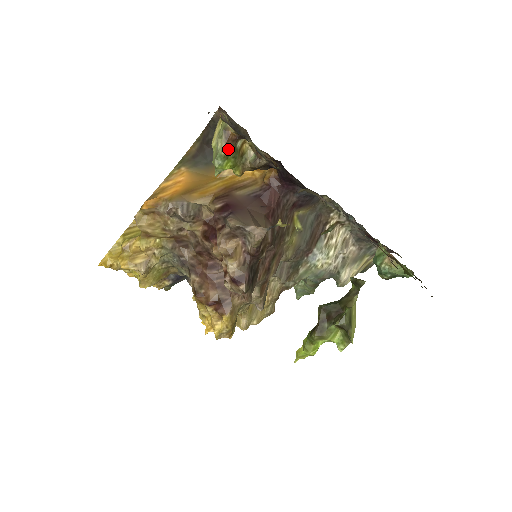
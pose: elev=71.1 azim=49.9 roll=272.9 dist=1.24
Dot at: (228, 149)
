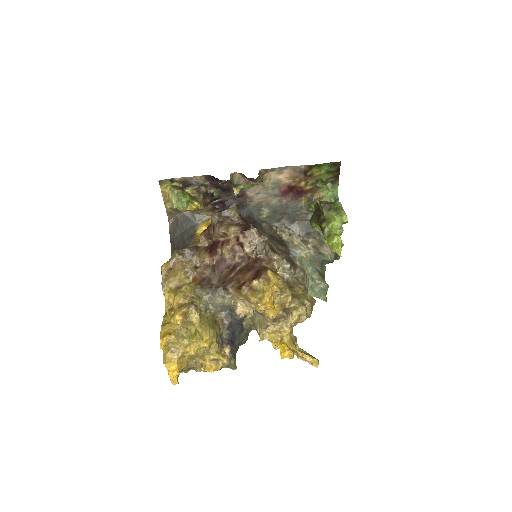
Dot at: (181, 190)
